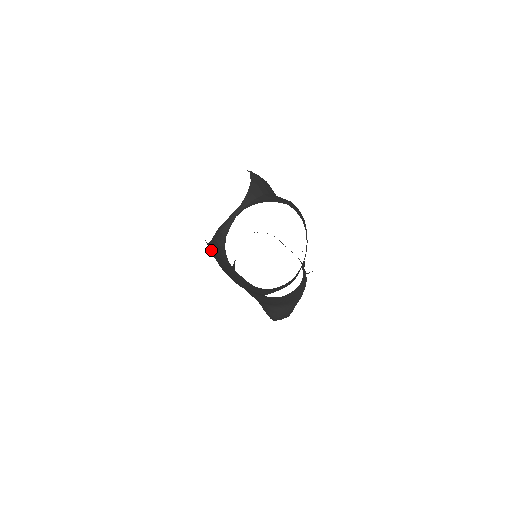
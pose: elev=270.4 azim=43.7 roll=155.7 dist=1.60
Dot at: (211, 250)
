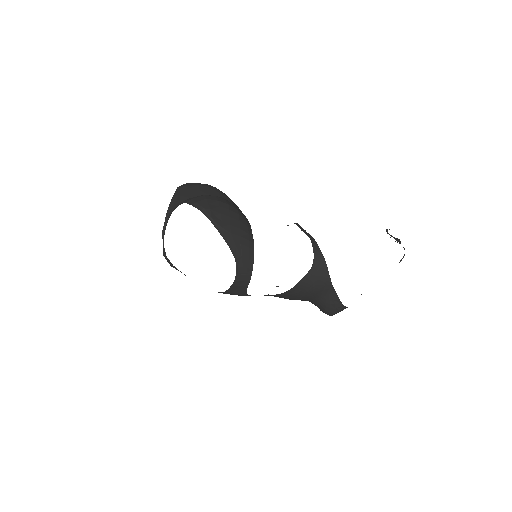
Dot at: occluded
